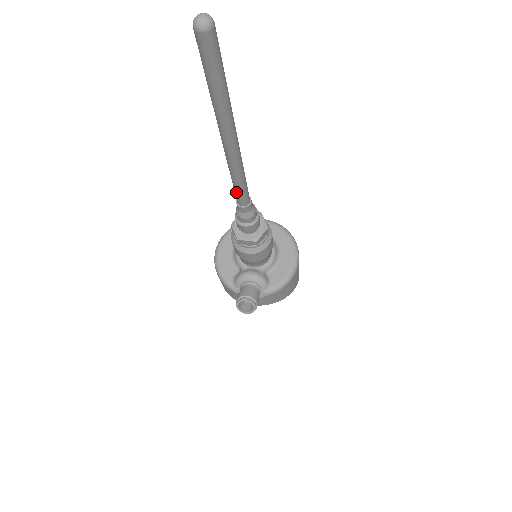
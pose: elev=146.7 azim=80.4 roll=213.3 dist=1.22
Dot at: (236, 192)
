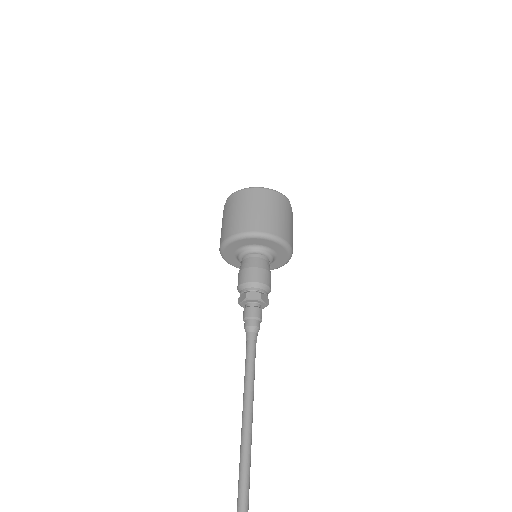
Dot at: occluded
